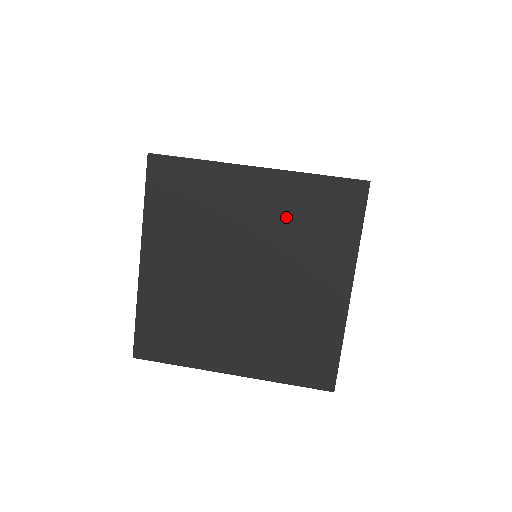
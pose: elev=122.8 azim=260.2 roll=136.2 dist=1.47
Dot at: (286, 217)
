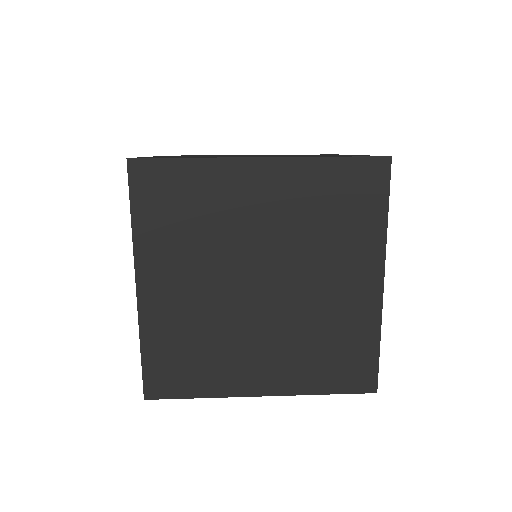
Dot at: occluded
